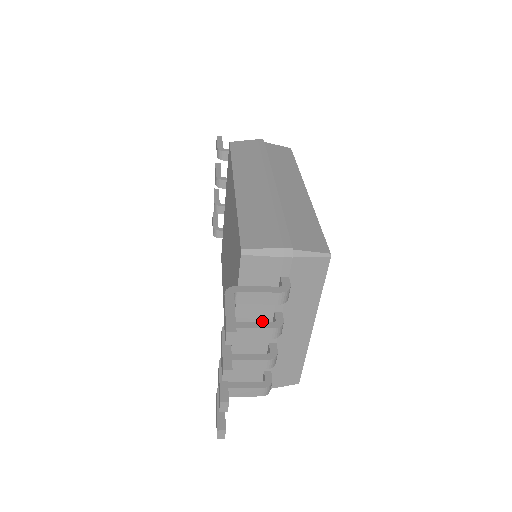
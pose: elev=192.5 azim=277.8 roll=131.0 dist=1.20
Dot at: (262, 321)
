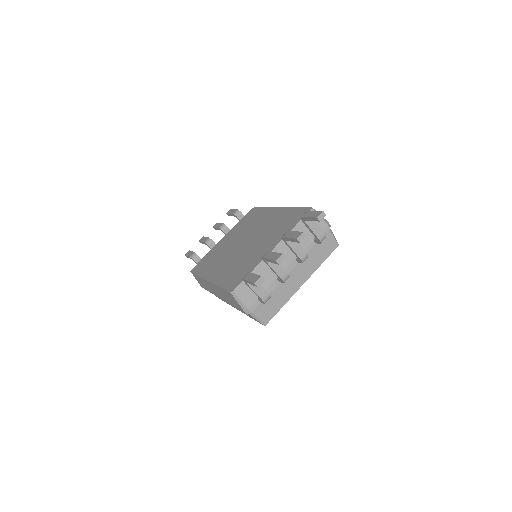
Dot at: (291, 254)
